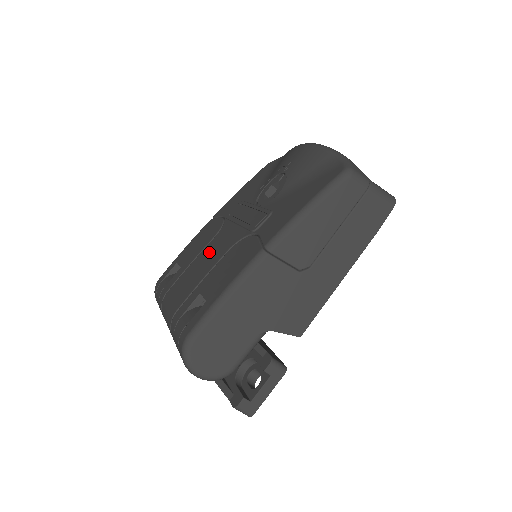
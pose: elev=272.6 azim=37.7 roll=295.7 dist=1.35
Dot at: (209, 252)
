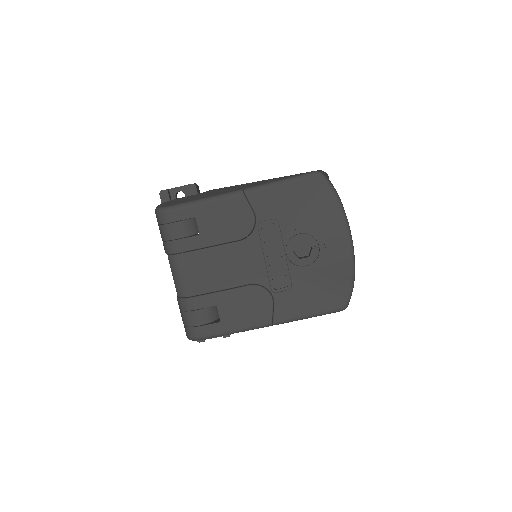
Dot at: (232, 260)
